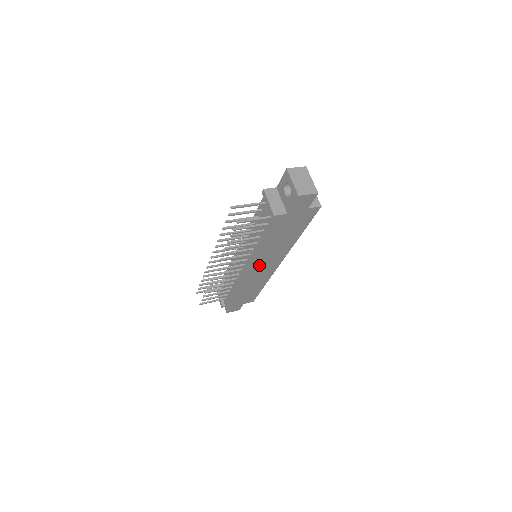
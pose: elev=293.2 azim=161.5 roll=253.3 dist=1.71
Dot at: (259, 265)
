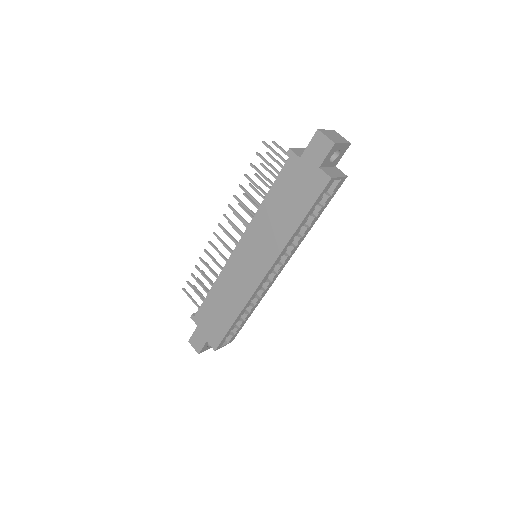
Dot at: (248, 252)
